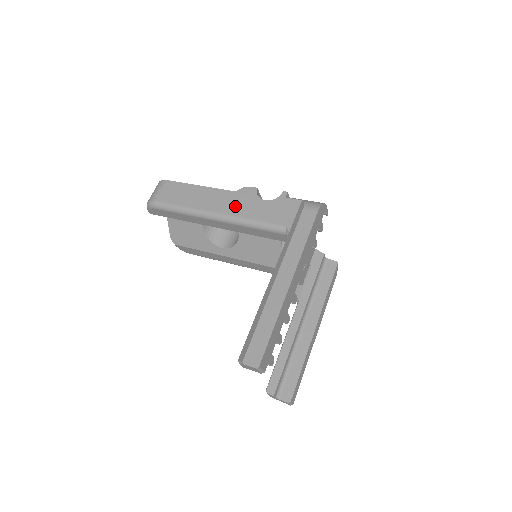
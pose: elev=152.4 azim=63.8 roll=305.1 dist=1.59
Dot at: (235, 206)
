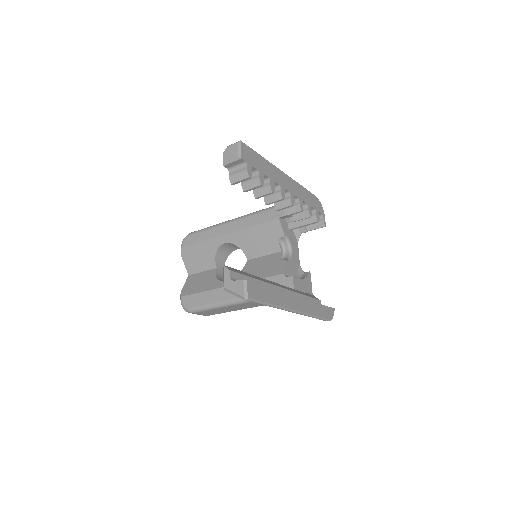
Dot at: occluded
